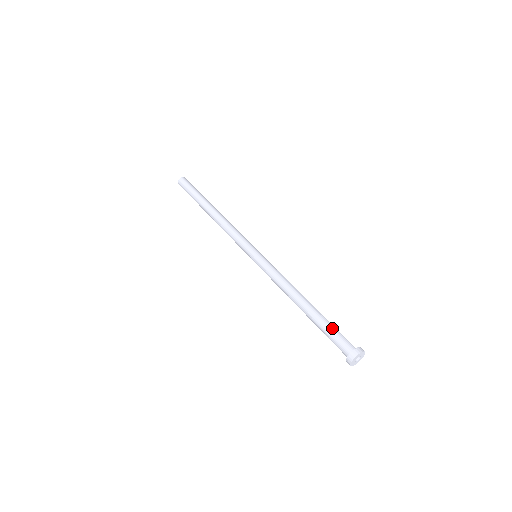
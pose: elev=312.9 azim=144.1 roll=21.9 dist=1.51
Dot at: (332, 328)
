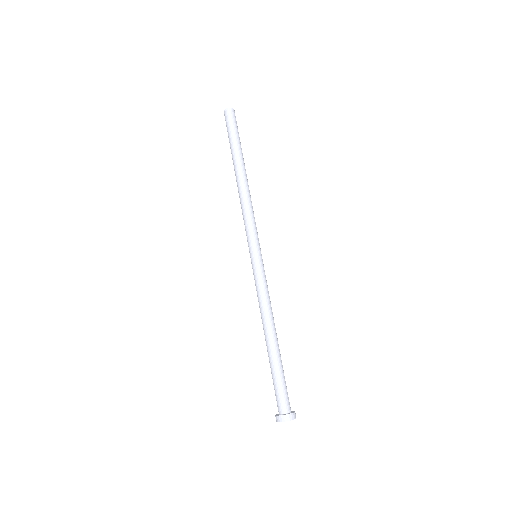
Dot at: (284, 379)
